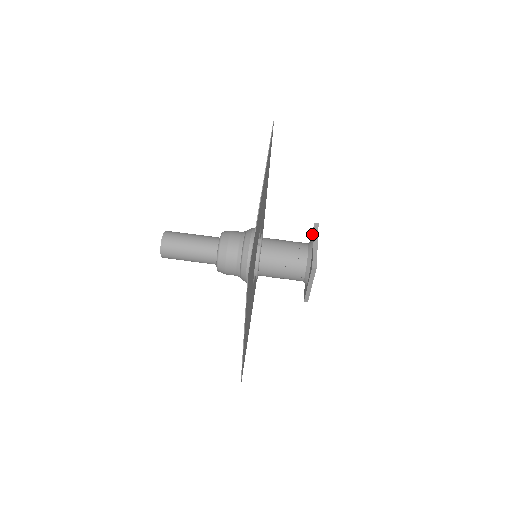
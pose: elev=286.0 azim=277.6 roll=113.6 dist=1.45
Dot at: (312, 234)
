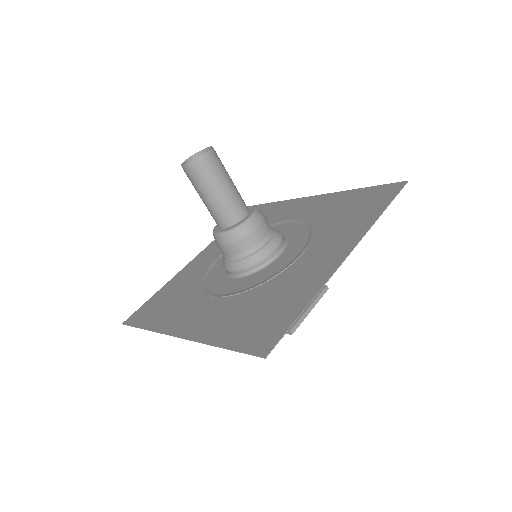
Dot at: occluded
